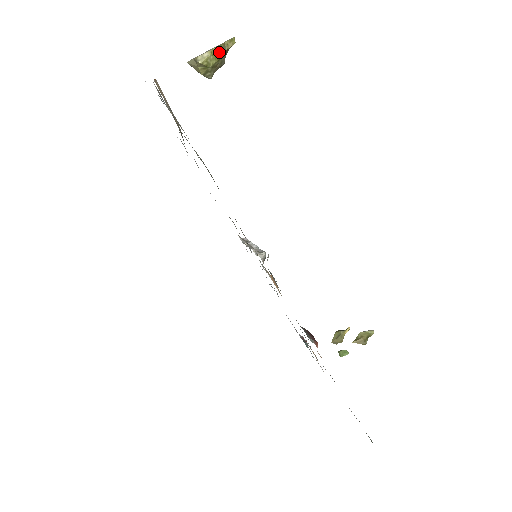
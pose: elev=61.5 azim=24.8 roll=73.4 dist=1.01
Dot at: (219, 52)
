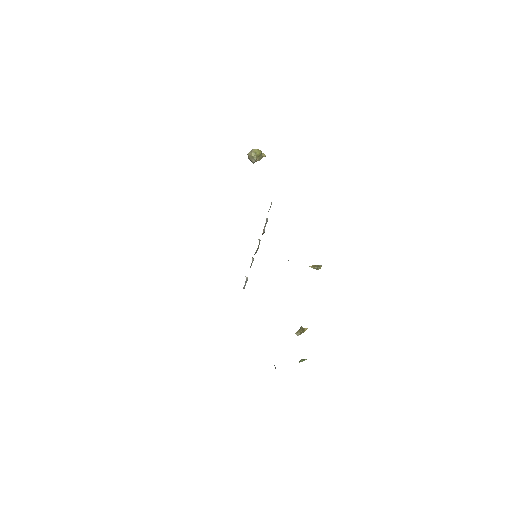
Dot at: (261, 152)
